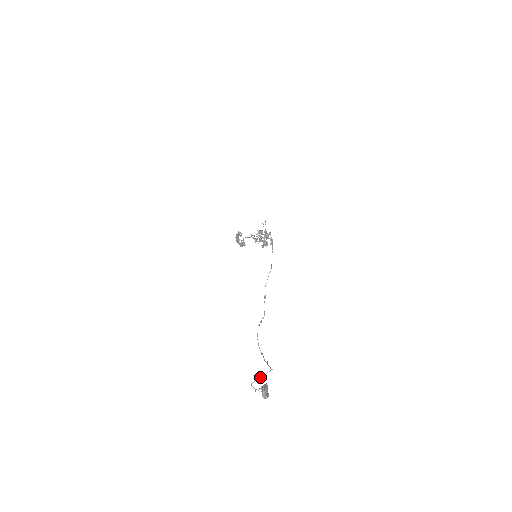
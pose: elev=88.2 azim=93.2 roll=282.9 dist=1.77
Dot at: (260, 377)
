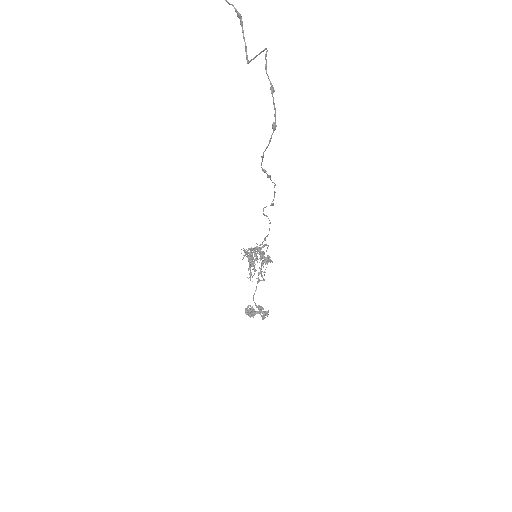
Dot at: (255, 56)
